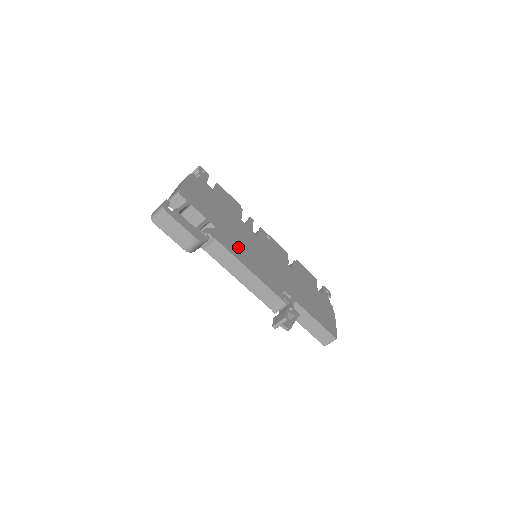
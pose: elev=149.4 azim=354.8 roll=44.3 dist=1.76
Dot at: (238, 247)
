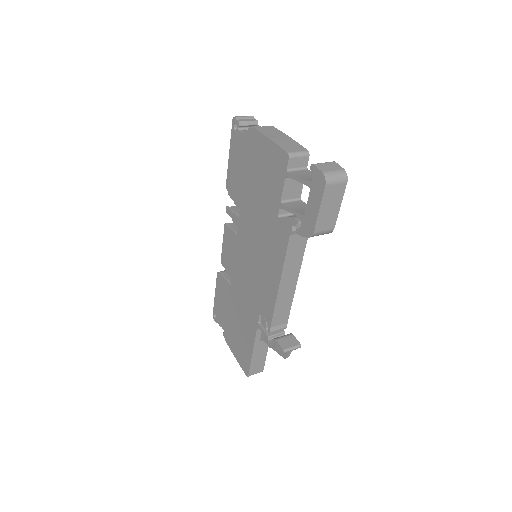
Dot at: occluded
